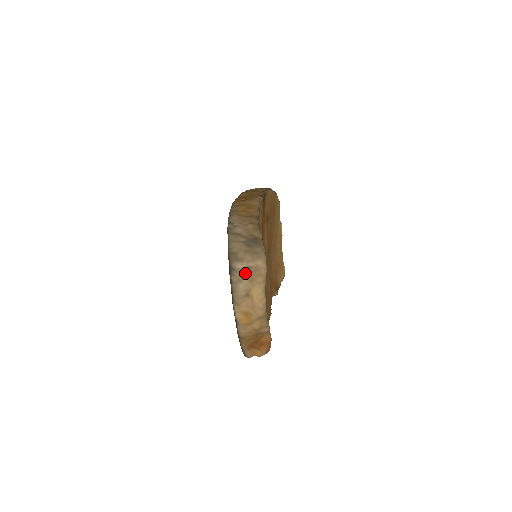
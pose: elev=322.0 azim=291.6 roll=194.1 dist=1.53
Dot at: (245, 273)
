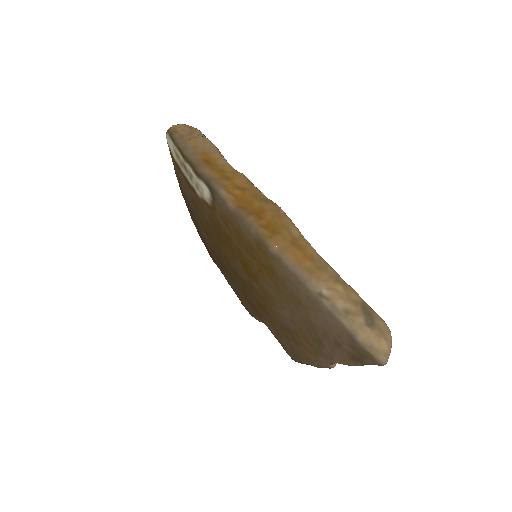
Dot at: occluded
